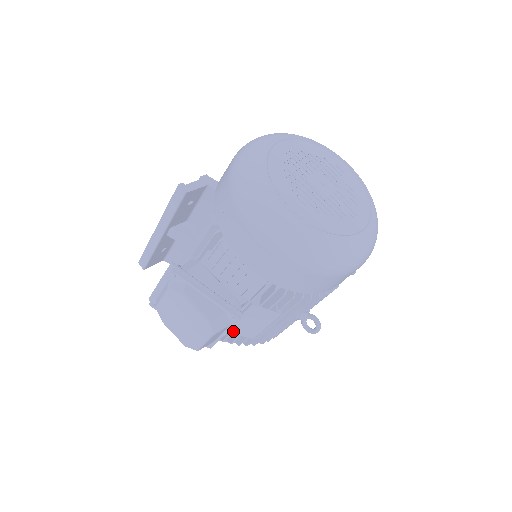
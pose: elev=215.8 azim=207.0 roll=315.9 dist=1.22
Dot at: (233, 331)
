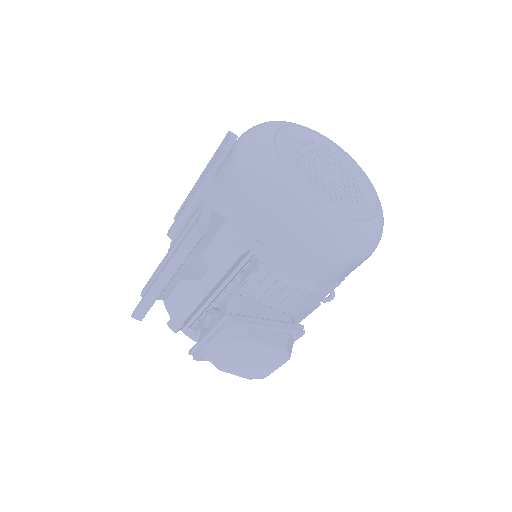
Dot at: occluded
